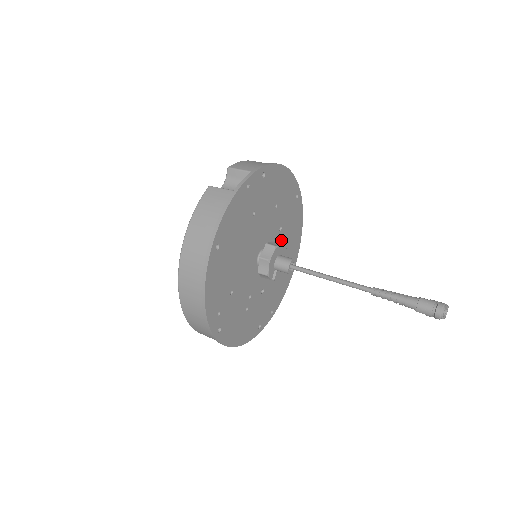
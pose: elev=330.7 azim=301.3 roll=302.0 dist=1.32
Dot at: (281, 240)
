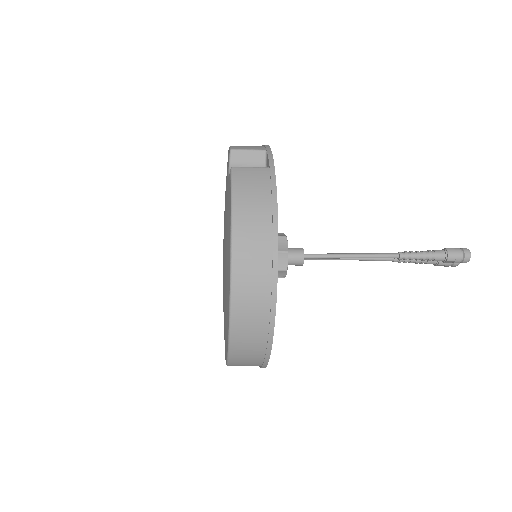
Dot at: occluded
